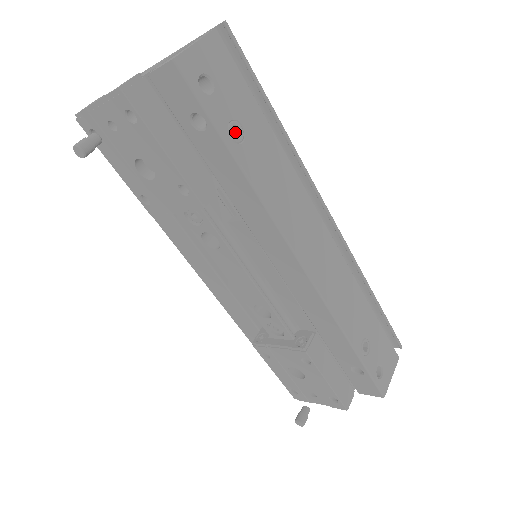
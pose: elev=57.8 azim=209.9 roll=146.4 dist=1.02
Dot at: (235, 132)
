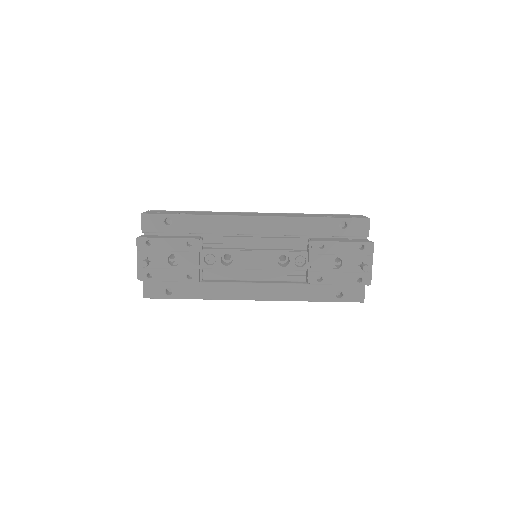
Dot at: occluded
